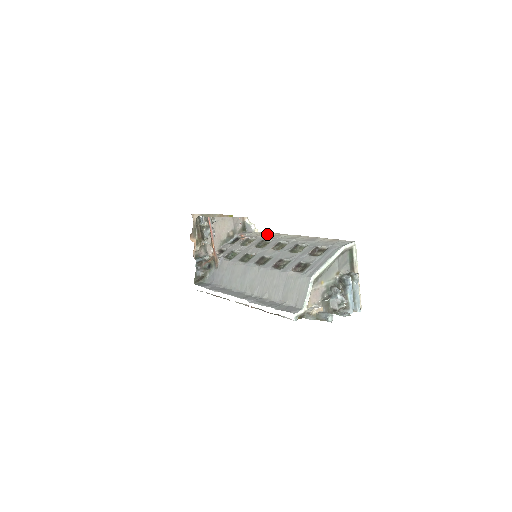
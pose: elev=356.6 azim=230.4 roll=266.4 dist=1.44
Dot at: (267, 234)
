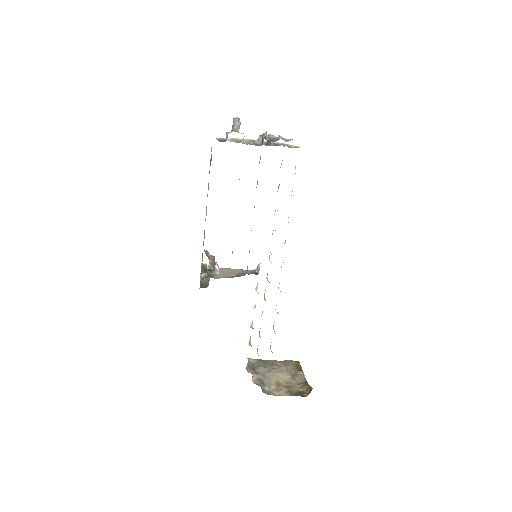
Dot at: occluded
